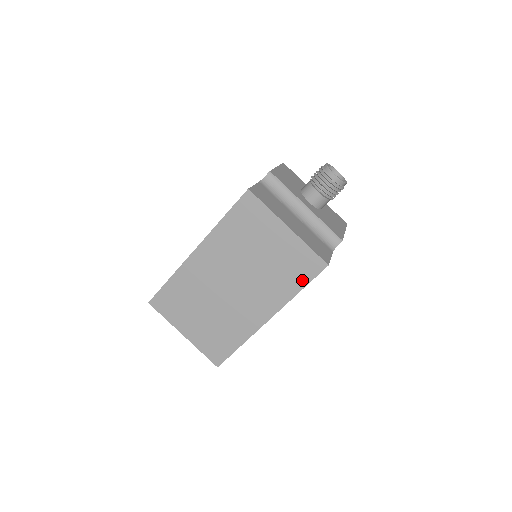
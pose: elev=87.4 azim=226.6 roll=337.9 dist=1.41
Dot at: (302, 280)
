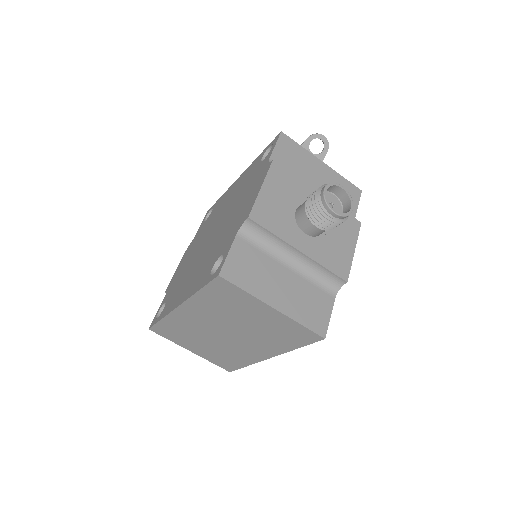
Dot at: (298, 343)
